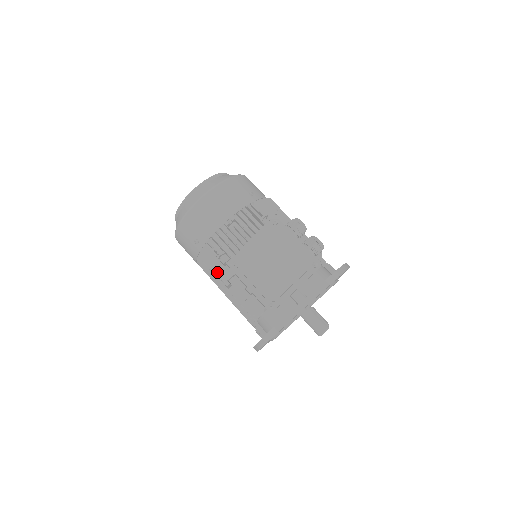
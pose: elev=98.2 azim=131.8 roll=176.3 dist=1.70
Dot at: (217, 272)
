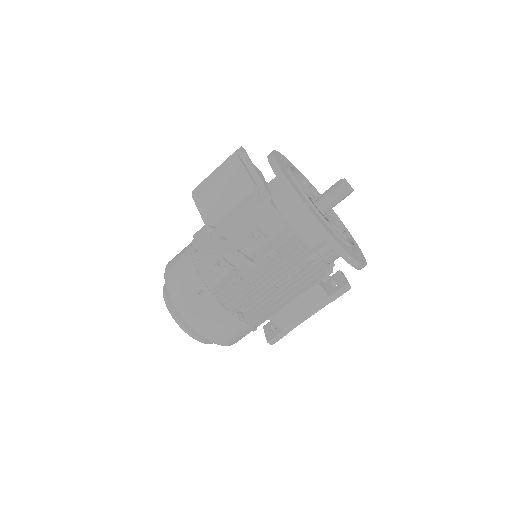
Dot at: (235, 276)
